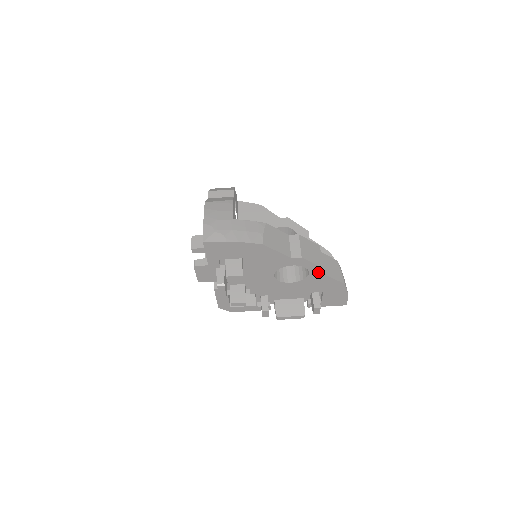
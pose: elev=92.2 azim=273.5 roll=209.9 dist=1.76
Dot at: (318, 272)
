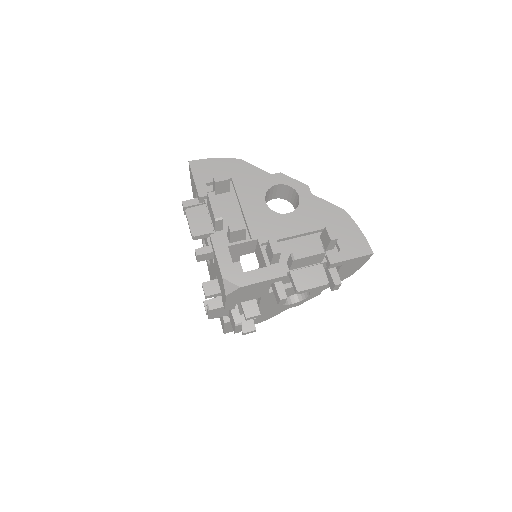
Dot at: (307, 193)
